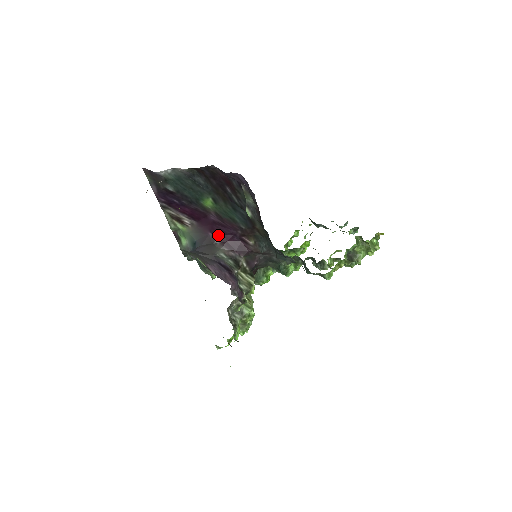
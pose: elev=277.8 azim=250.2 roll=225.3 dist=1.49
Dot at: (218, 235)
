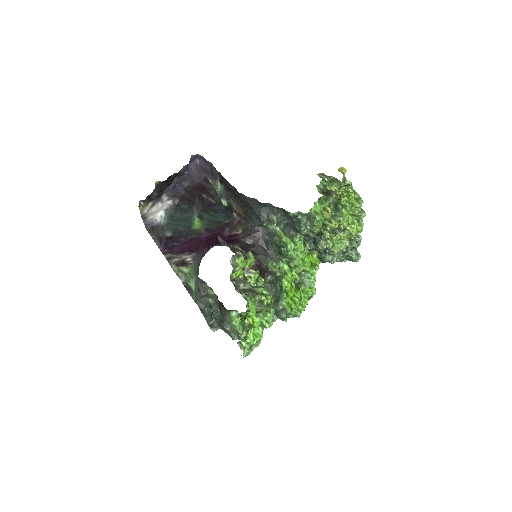
Dot at: (212, 244)
